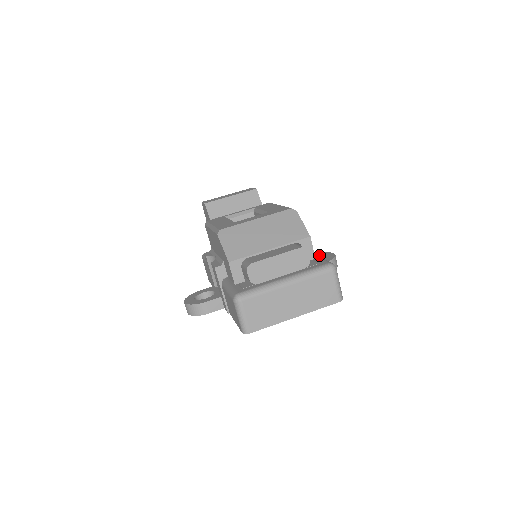
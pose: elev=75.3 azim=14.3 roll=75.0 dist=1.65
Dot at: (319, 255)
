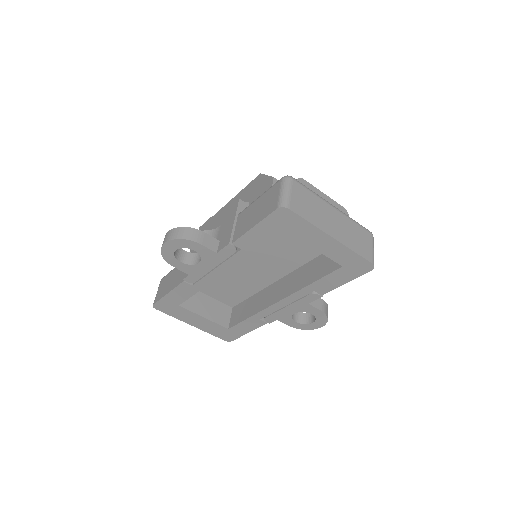
Dot at: occluded
